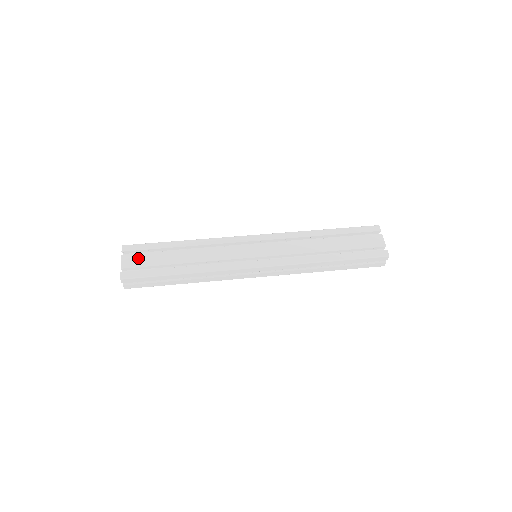
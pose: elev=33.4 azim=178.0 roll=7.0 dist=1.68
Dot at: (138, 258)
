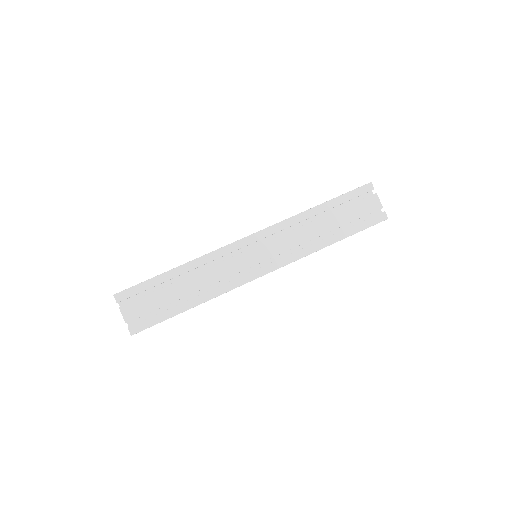
Dot at: (138, 305)
